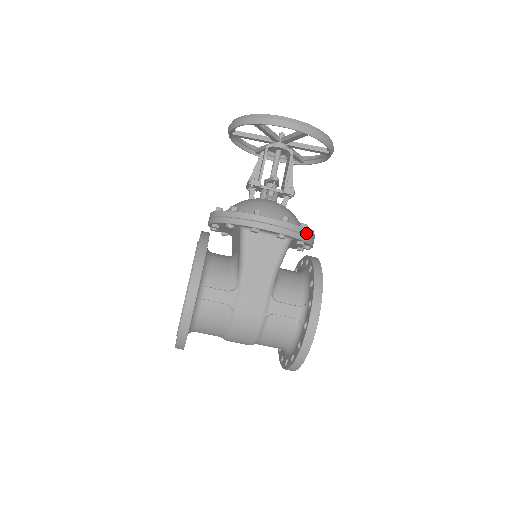
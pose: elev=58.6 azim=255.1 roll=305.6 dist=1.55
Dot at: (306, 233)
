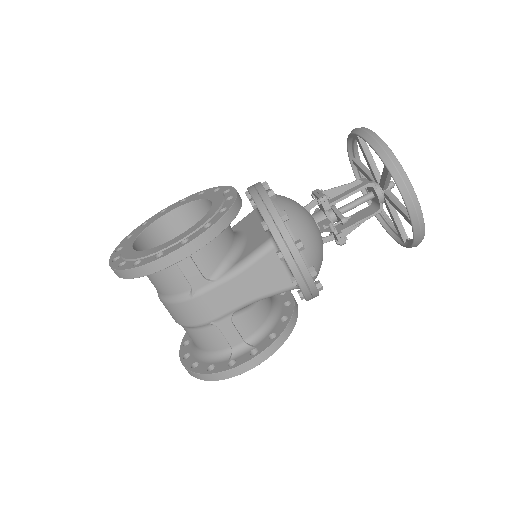
Dot at: (315, 295)
